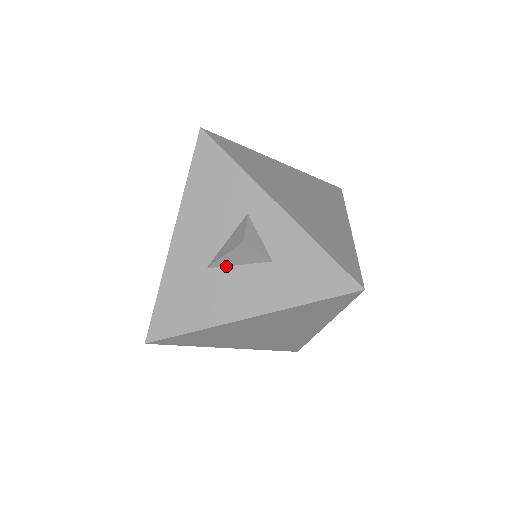
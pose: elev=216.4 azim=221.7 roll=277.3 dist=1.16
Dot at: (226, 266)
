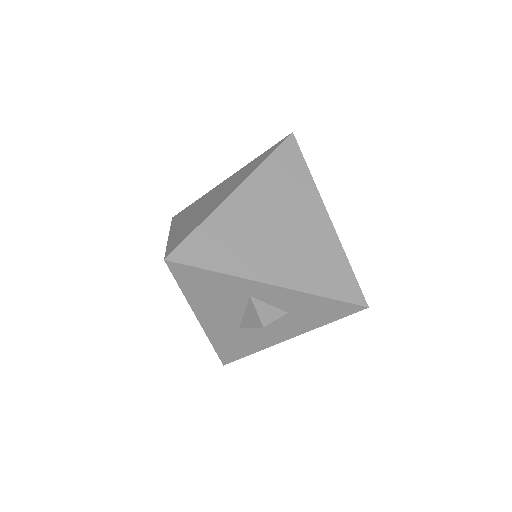
Dot at: occluded
